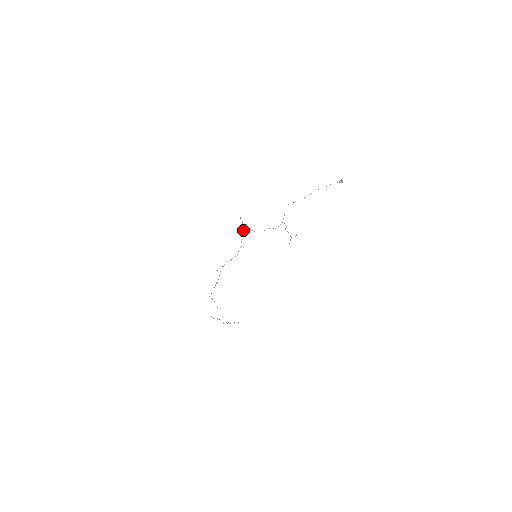
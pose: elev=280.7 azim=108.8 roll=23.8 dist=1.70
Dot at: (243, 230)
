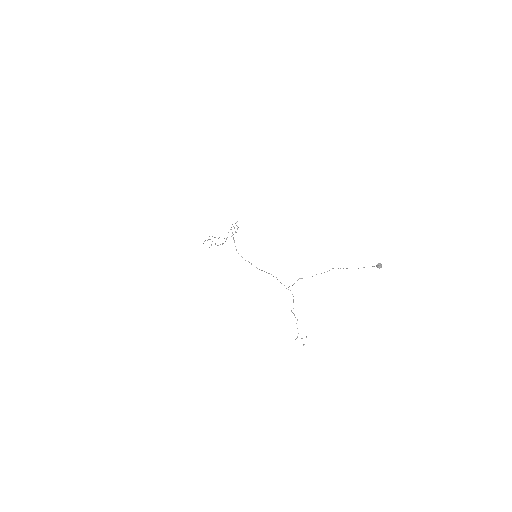
Dot at: occluded
